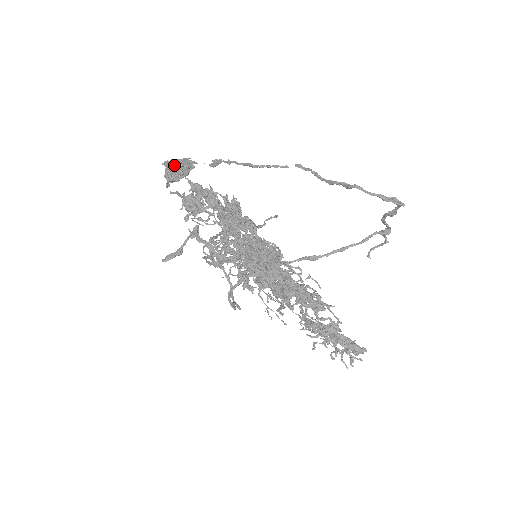
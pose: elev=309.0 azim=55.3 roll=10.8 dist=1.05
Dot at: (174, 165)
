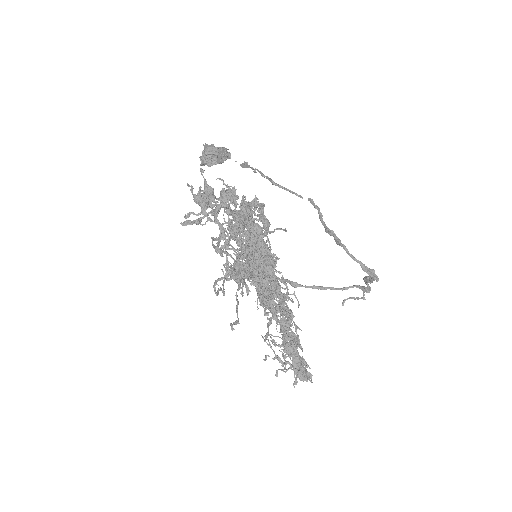
Dot at: (211, 151)
